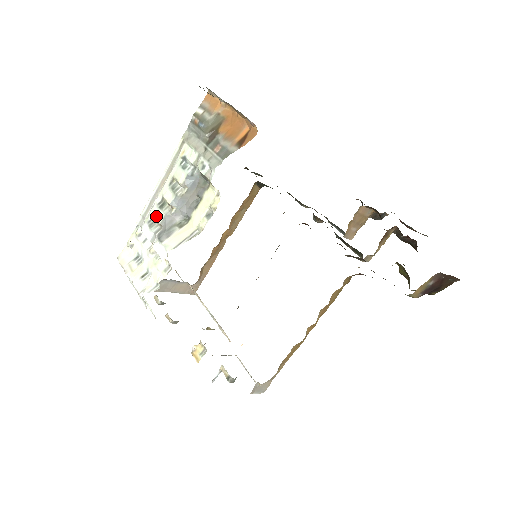
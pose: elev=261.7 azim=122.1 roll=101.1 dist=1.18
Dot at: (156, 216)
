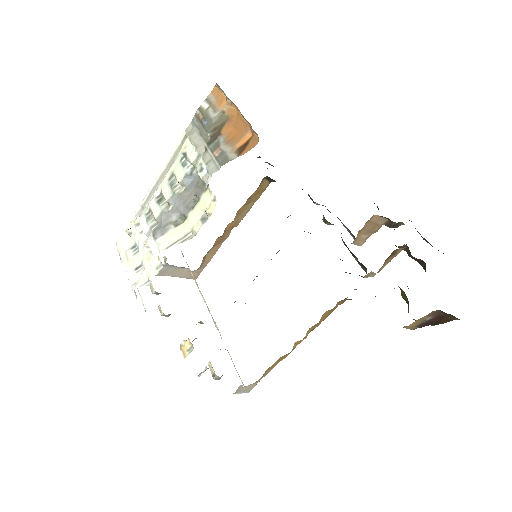
Dot at: (153, 210)
